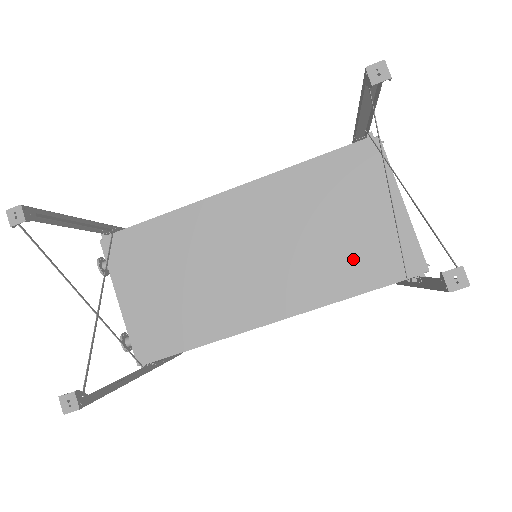
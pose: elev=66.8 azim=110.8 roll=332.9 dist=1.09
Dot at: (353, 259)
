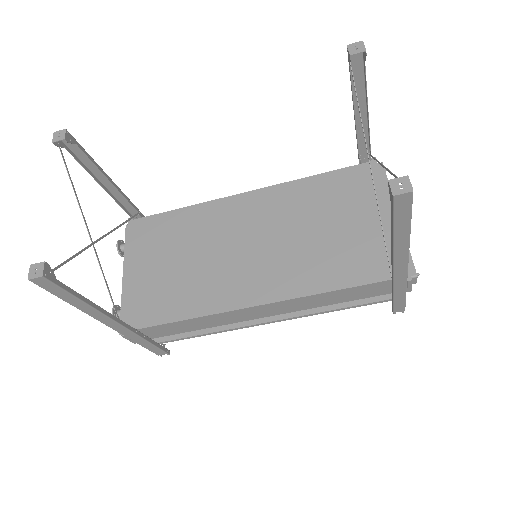
Dot at: (342, 256)
